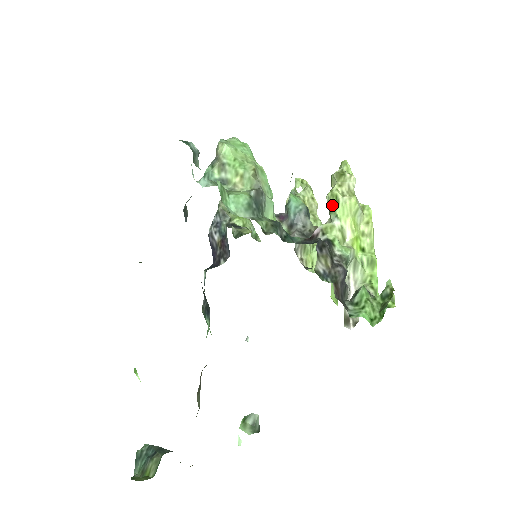
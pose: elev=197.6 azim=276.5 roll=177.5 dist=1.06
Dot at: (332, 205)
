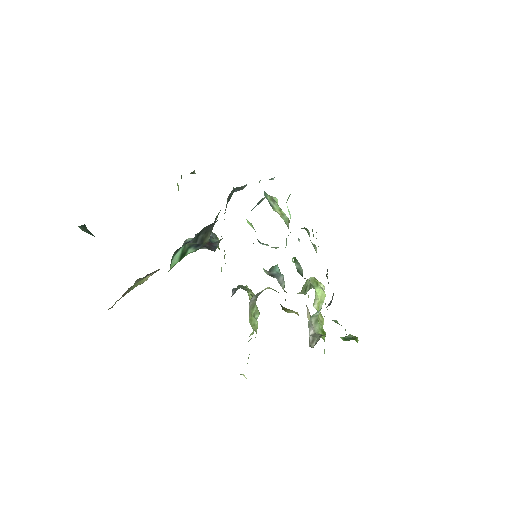
Dot at: (313, 283)
